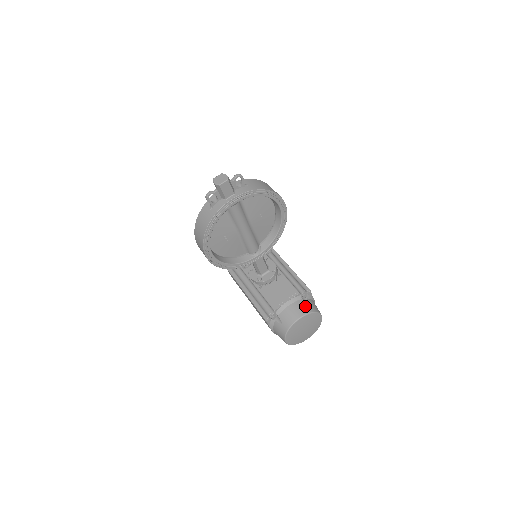
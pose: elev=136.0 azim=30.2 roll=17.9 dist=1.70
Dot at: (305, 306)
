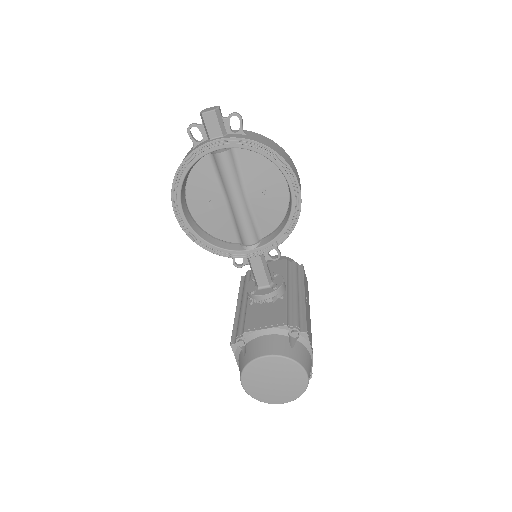
Dot at: (285, 346)
